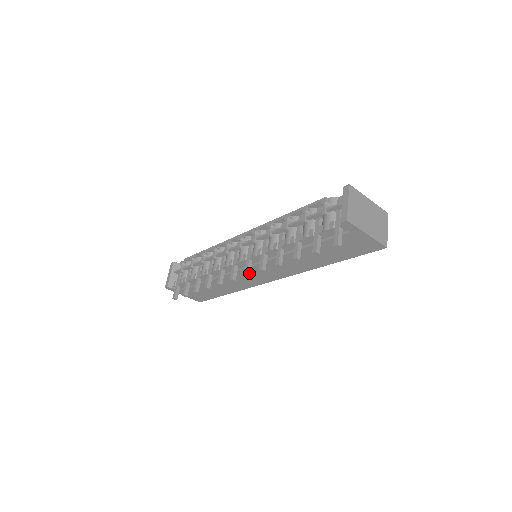
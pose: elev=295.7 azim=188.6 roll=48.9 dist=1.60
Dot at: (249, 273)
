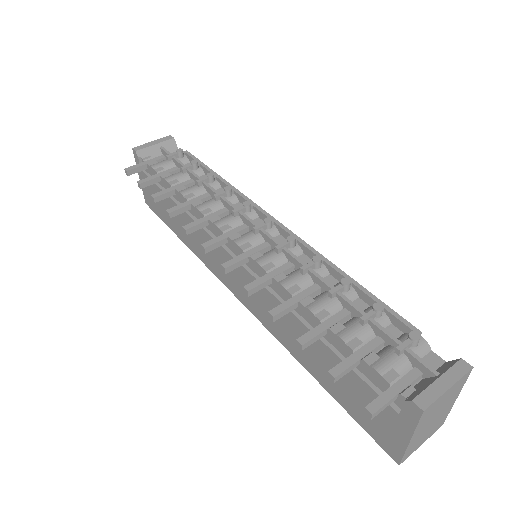
Dot at: (229, 270)
